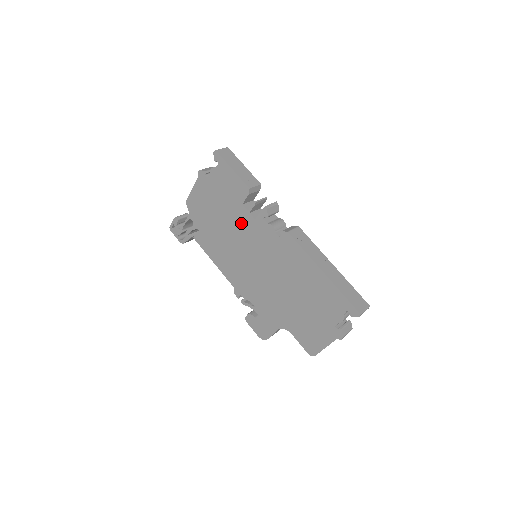
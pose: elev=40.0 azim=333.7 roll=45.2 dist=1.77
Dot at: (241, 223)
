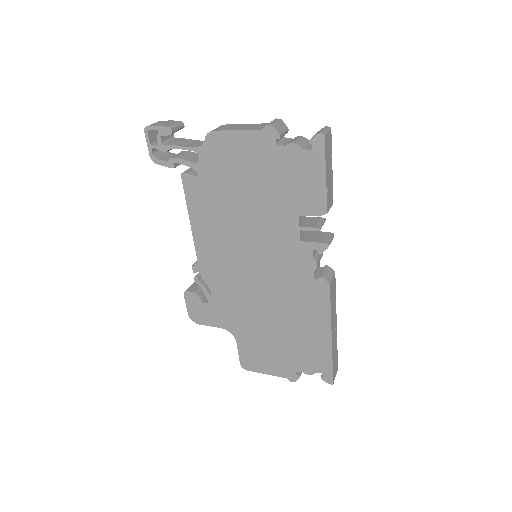
Dot at: (276, 227)
